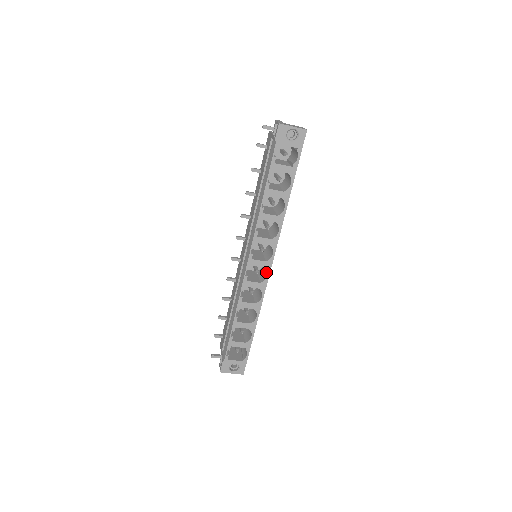
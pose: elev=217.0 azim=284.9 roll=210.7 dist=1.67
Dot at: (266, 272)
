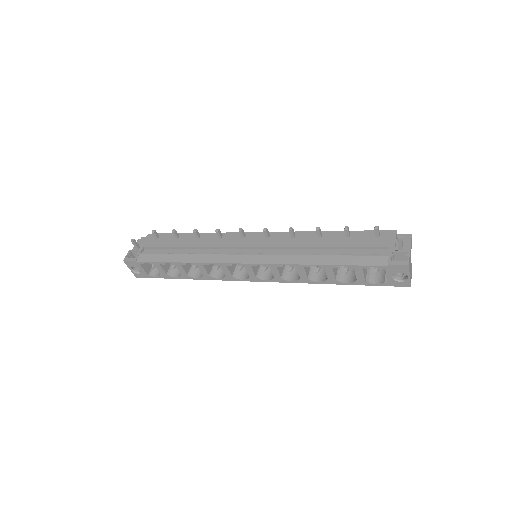
Dot at: (245, 275)
